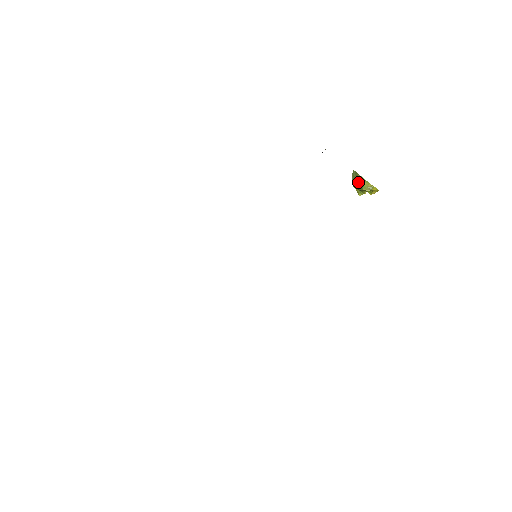
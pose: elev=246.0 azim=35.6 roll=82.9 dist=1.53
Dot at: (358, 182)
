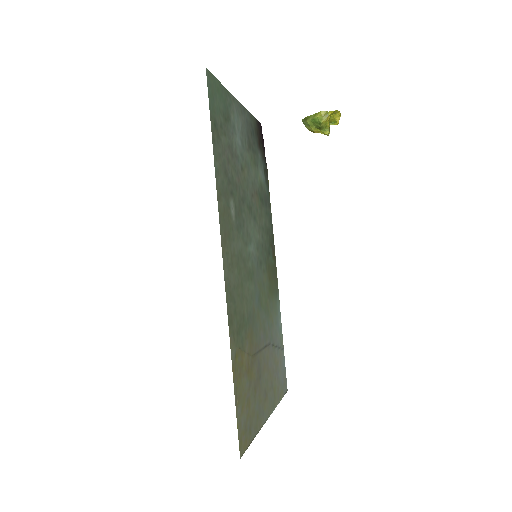
Dot at: (312, 123)
